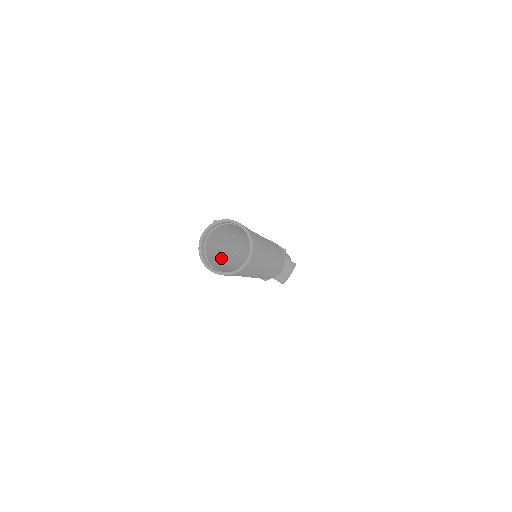
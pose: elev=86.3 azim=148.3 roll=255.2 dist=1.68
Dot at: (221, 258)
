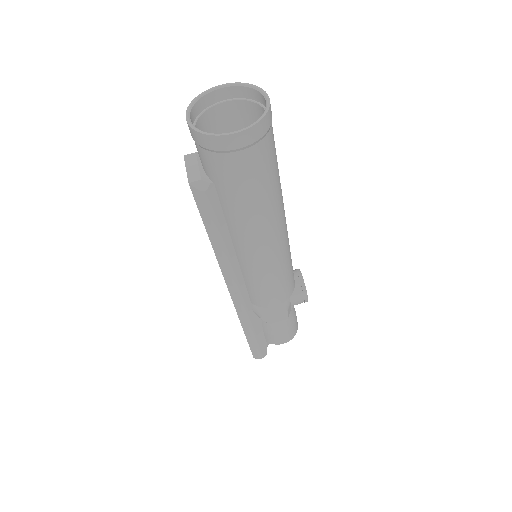
Dot at: (227, 202)
